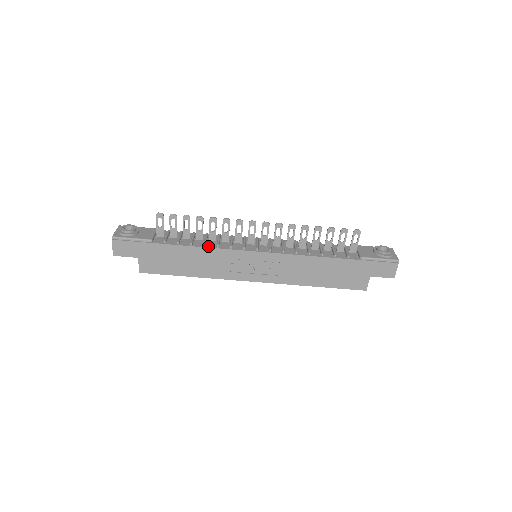
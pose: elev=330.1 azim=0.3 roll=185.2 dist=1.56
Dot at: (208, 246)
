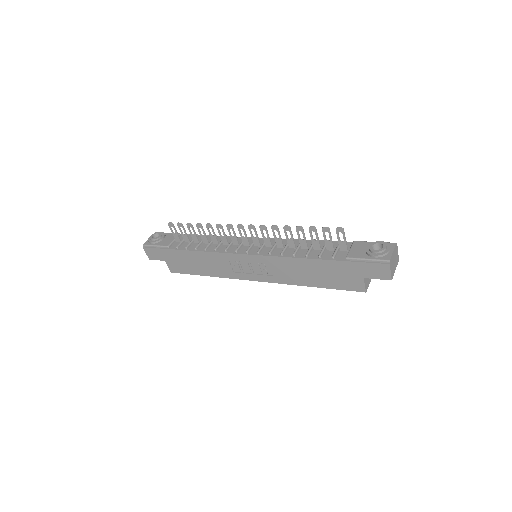
Dot at: (208, 250)
